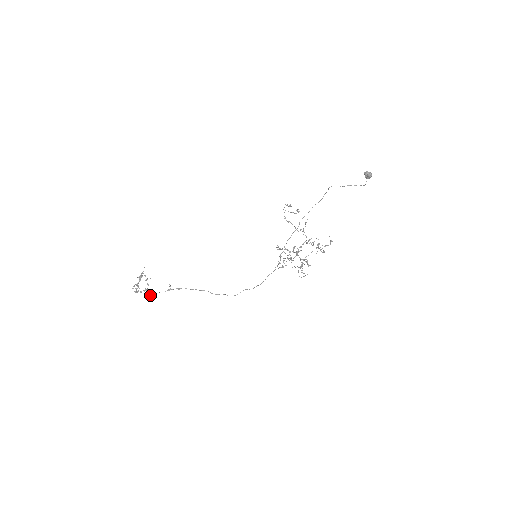
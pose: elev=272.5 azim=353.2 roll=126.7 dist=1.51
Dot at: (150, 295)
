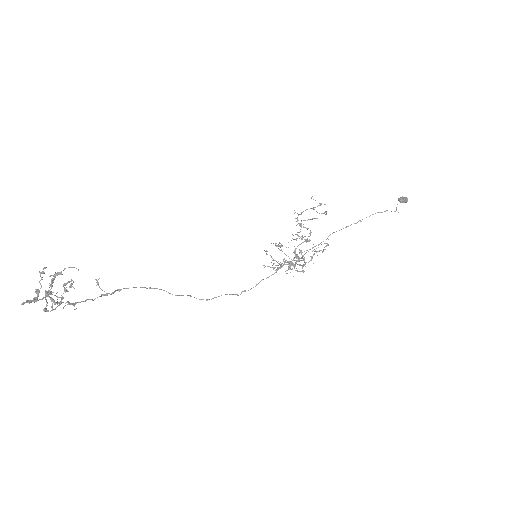
Dot at: occluded
